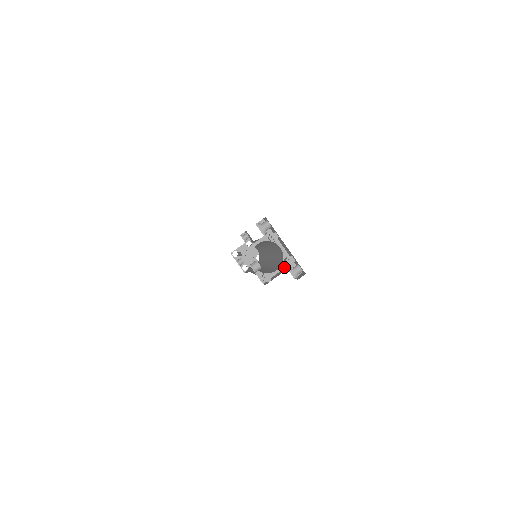
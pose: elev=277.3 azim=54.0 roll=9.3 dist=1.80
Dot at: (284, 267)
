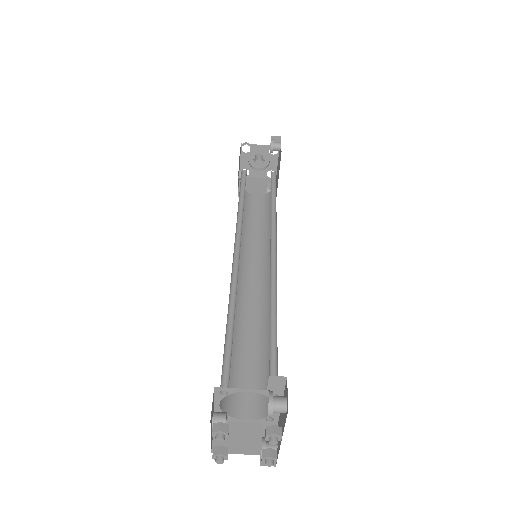
Dot at: (259, 422)
